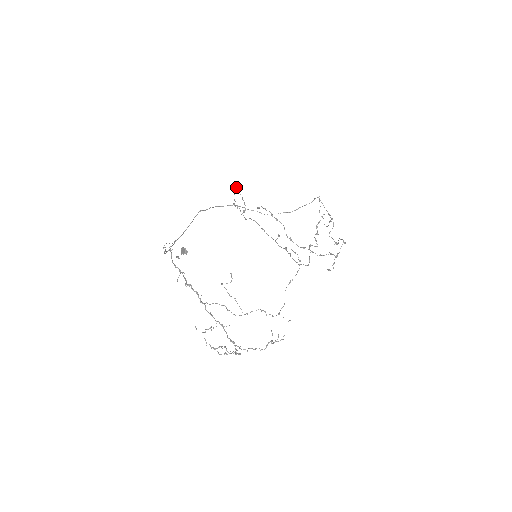
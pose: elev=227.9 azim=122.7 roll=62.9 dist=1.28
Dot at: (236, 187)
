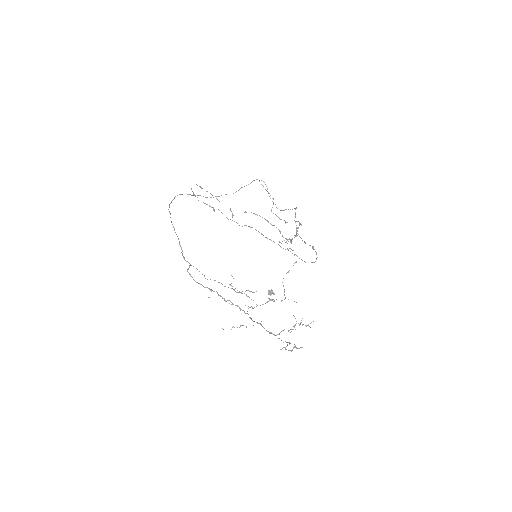
Dot at: occluded
